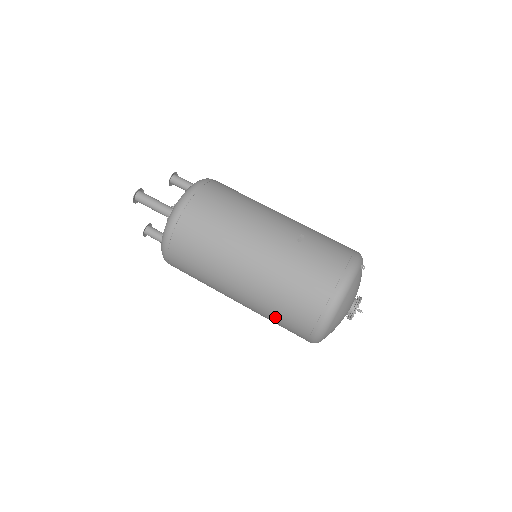
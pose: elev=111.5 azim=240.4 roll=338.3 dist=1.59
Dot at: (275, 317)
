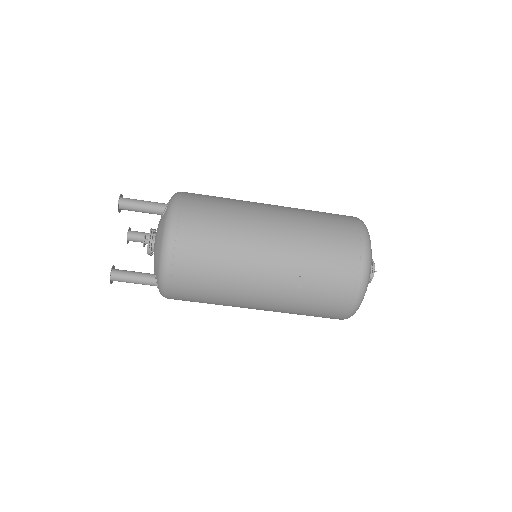
Dot at: occluded
